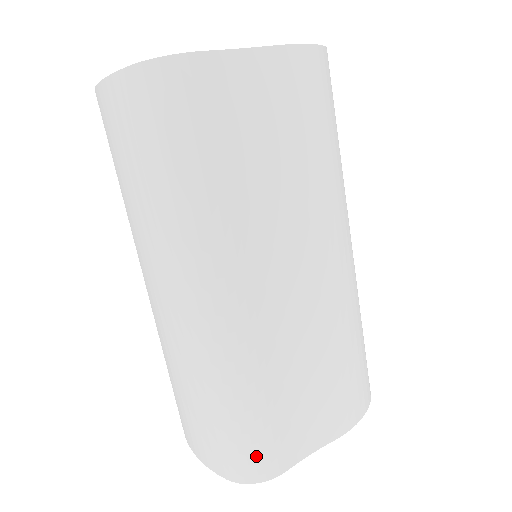
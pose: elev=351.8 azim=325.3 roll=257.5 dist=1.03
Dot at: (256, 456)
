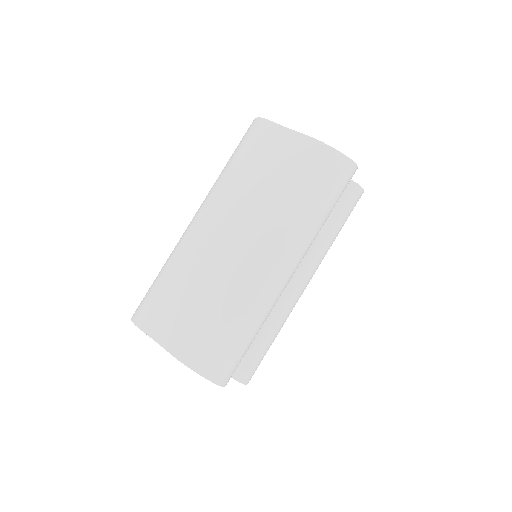
Dot at: (143, 306)
